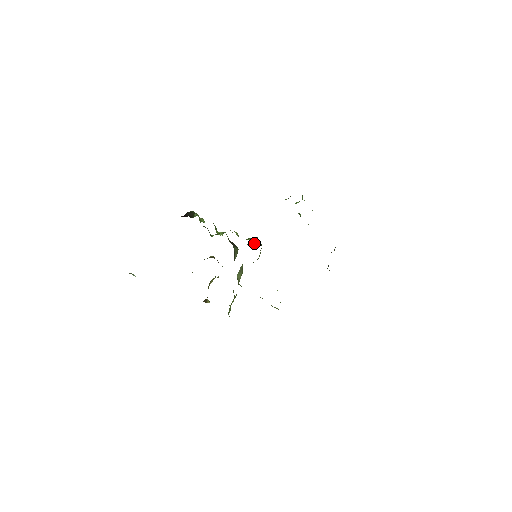
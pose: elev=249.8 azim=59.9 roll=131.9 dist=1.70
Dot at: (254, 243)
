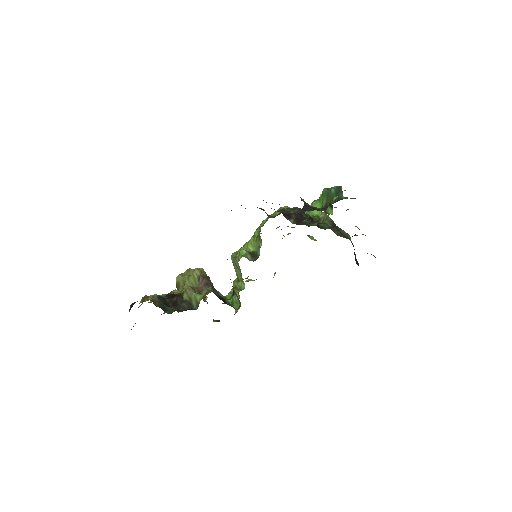
Dot at: occluded
